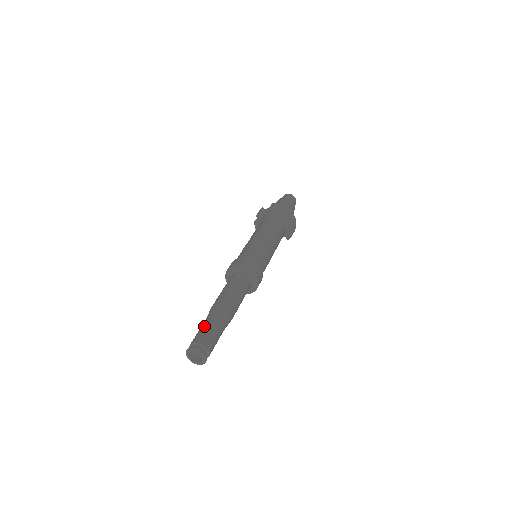
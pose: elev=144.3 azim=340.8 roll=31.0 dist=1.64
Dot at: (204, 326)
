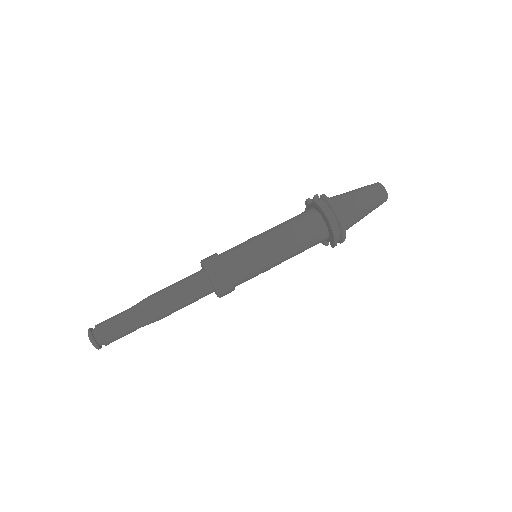
Dot at: (118, 314)
